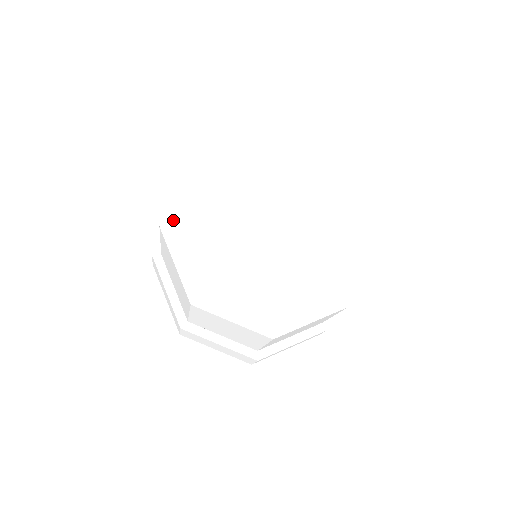
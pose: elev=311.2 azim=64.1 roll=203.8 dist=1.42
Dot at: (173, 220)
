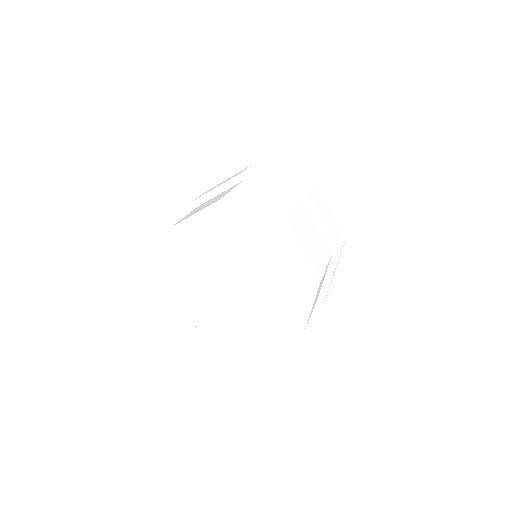
Dot at: (181, 230)
